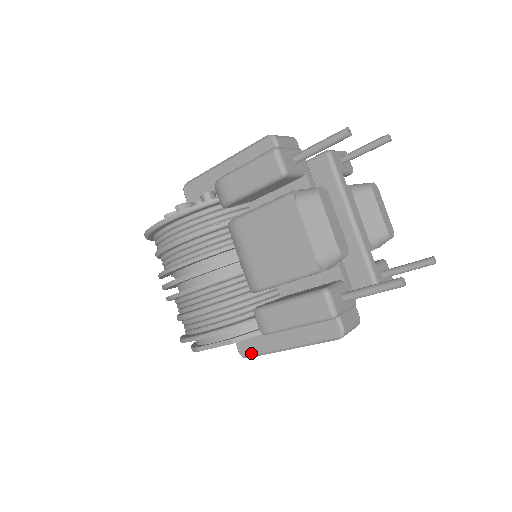
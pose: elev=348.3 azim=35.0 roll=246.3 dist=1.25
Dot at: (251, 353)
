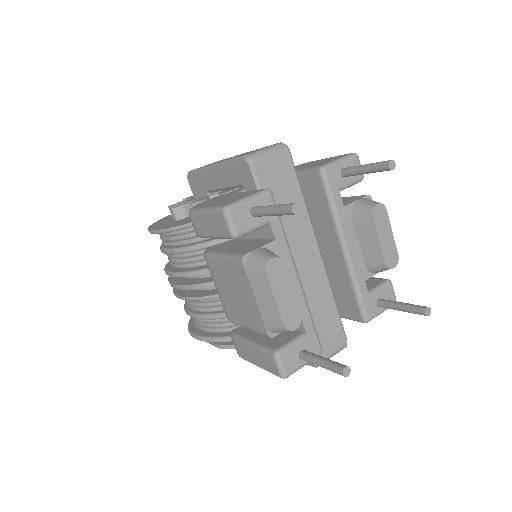
Dot at: occluded
